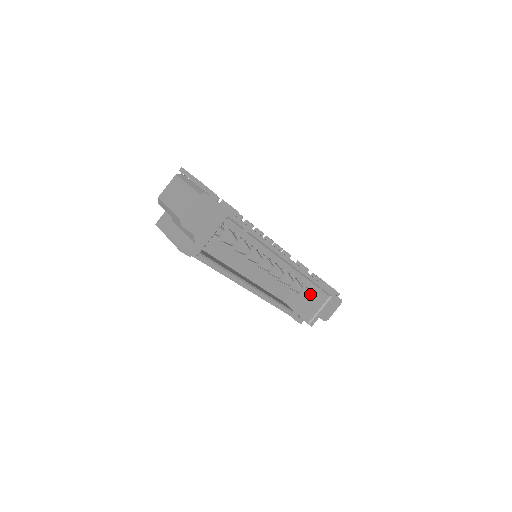
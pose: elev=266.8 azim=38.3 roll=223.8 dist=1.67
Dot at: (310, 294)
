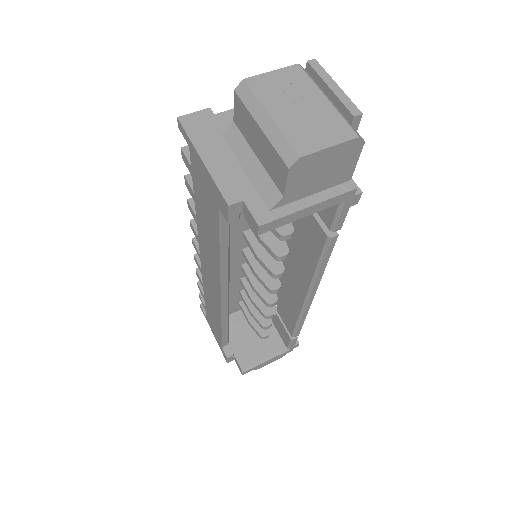
Dot at: occluded
